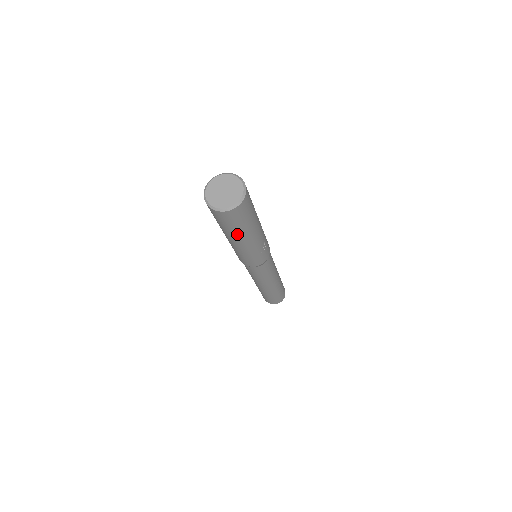
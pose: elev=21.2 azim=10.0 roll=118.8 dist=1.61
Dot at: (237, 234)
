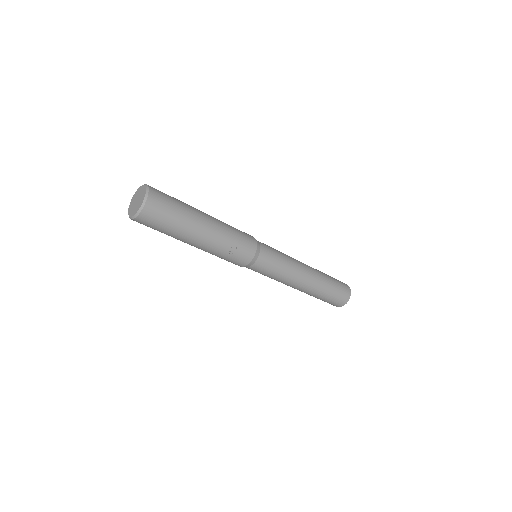
Dot at: (175, 237)
